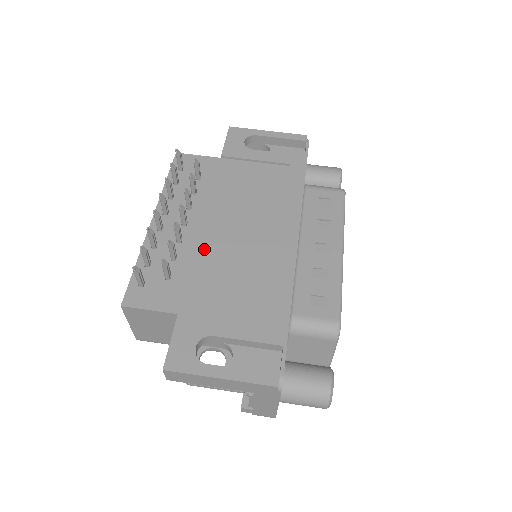
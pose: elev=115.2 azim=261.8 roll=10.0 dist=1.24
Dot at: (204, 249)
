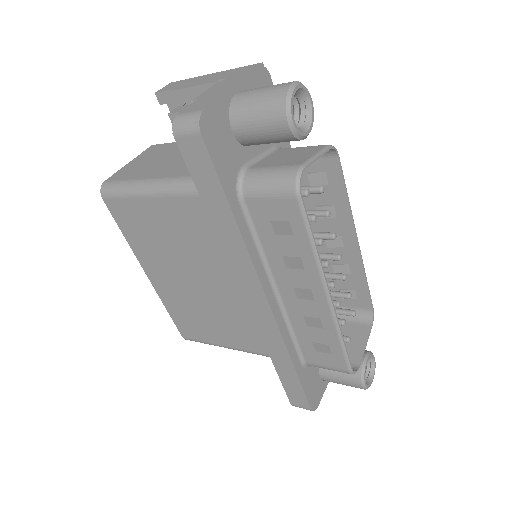
Dot at: occluded
